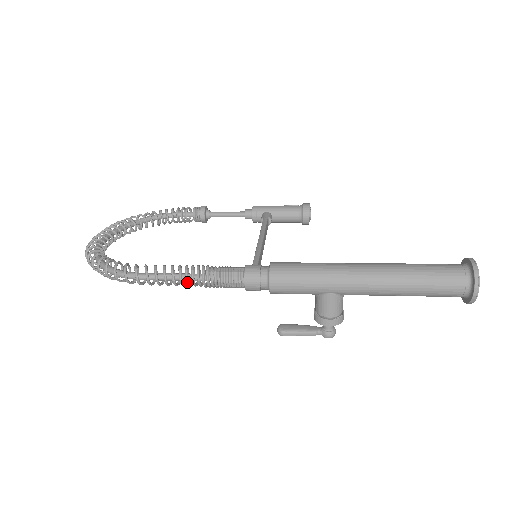
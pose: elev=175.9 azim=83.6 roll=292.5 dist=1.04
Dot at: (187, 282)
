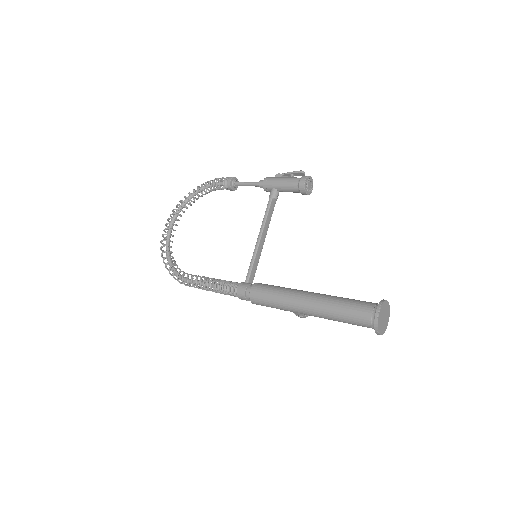
Dot at: occluded
